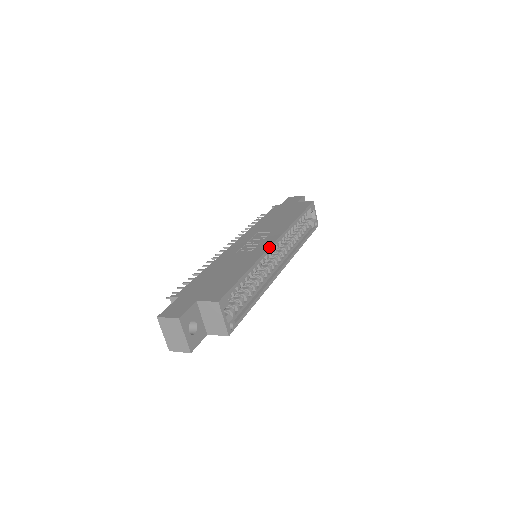
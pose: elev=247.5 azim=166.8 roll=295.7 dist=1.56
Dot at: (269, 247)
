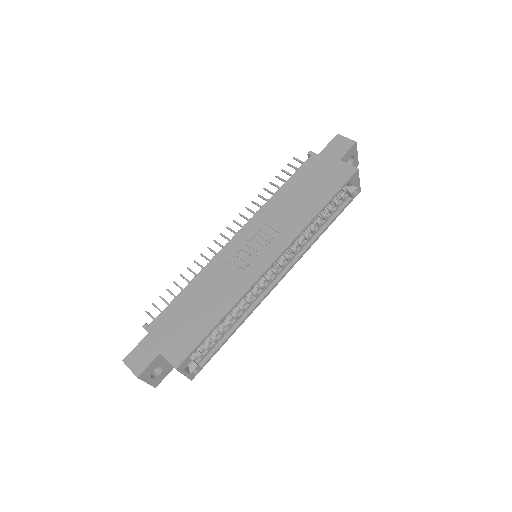
Dot at: (260, 275)
